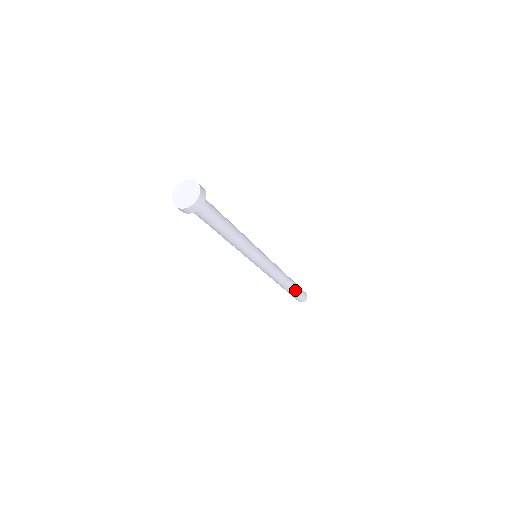
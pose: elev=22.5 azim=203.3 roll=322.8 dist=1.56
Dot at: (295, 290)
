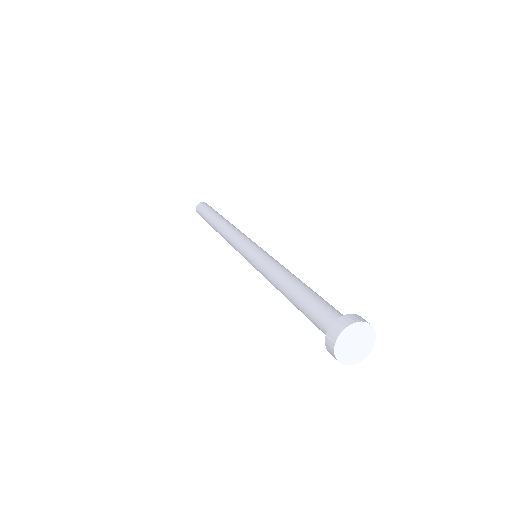
Dot at: occluded
